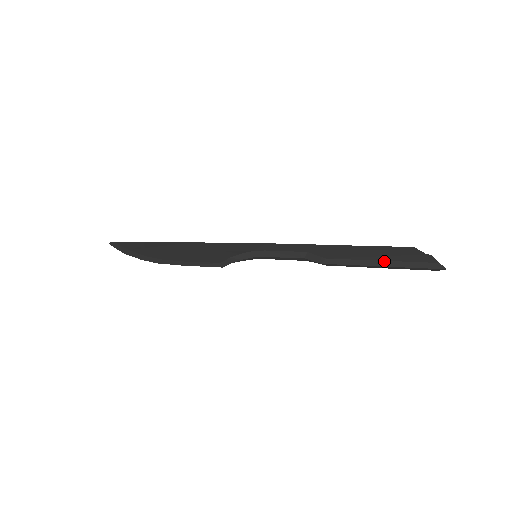
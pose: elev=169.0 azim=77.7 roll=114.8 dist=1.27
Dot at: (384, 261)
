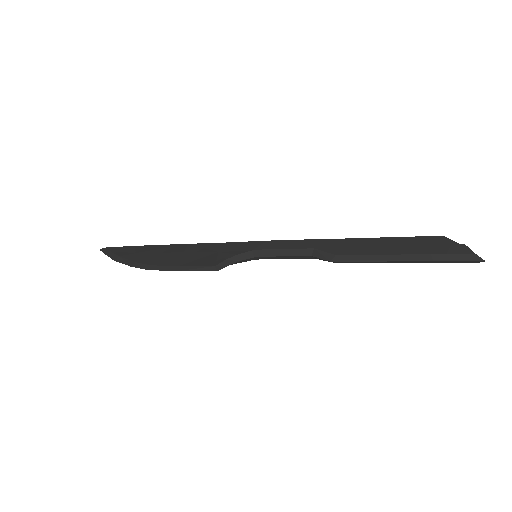
Dot at: (406, 255)
